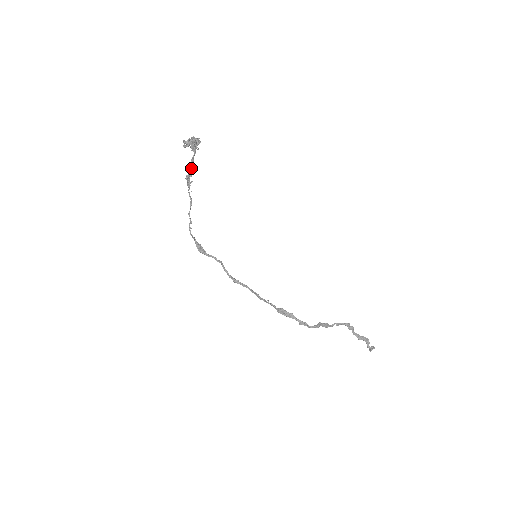
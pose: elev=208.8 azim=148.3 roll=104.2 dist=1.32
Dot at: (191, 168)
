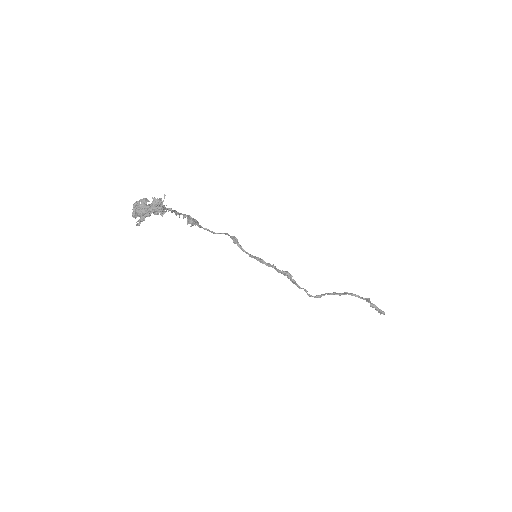
Dot at: occluded
